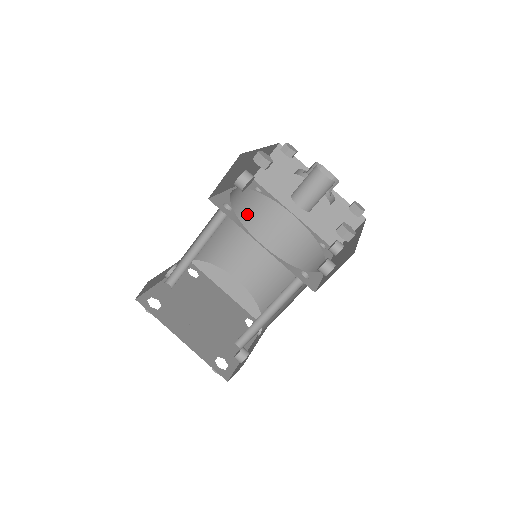
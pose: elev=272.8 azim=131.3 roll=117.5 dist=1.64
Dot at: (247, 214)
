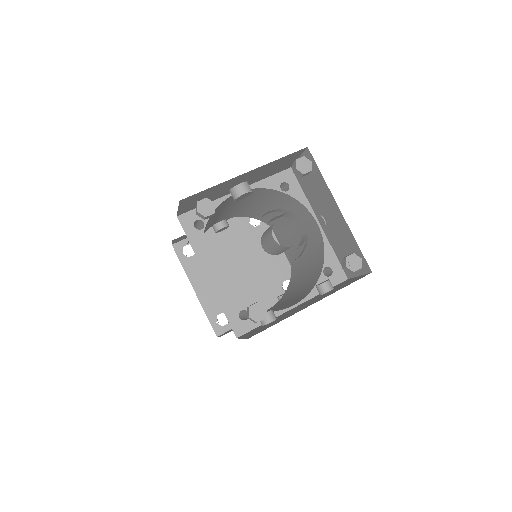
Dot at: (279, 202)
